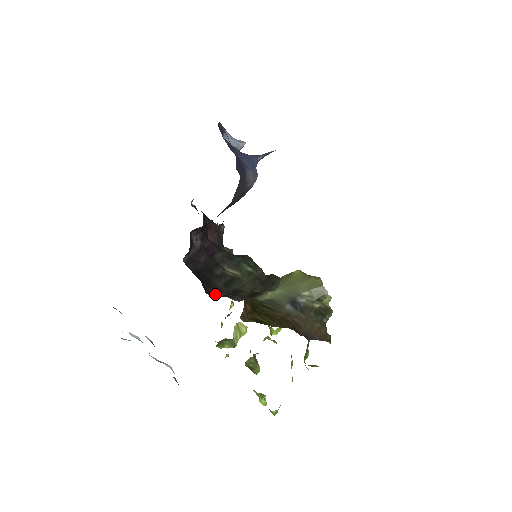
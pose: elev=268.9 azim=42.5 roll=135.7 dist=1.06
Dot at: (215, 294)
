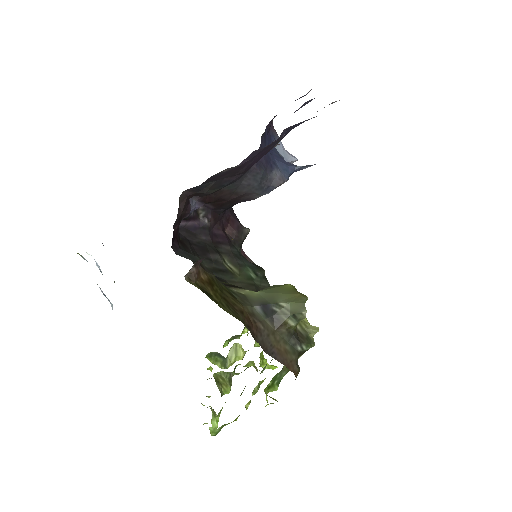
Dot at: (182, 254)
